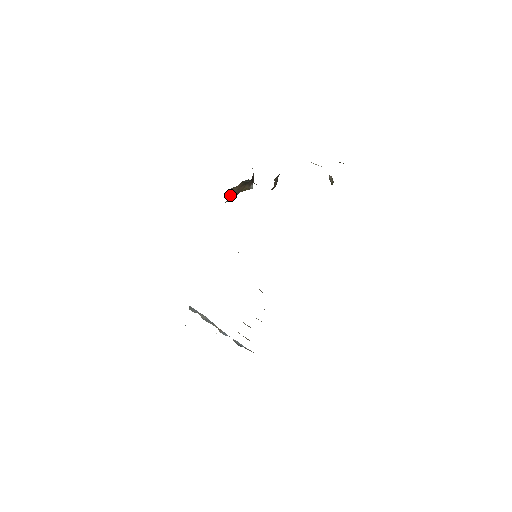
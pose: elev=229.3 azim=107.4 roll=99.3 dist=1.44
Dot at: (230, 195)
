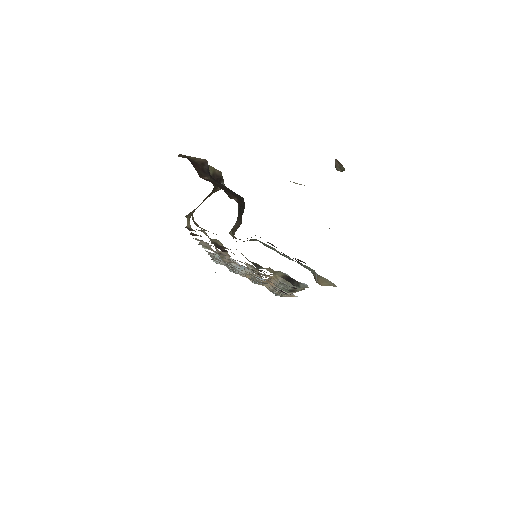
Dot at: (190, 215)
